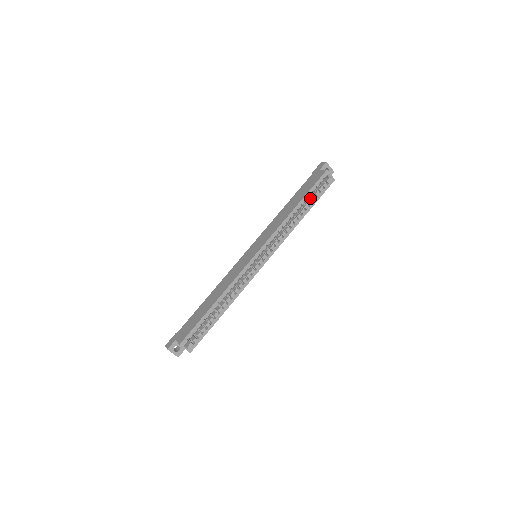
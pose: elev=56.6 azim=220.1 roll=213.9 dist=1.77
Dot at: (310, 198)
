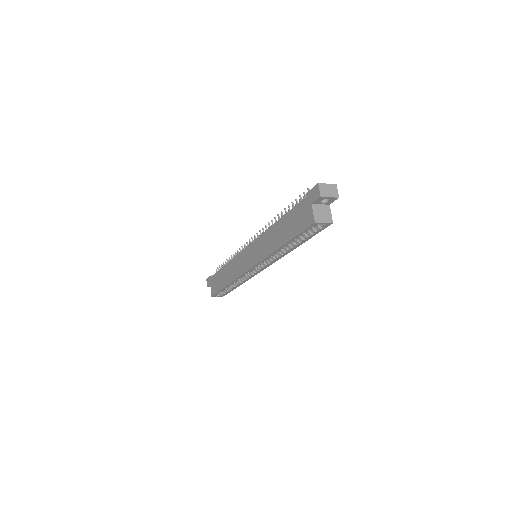
Dot at: occluded
